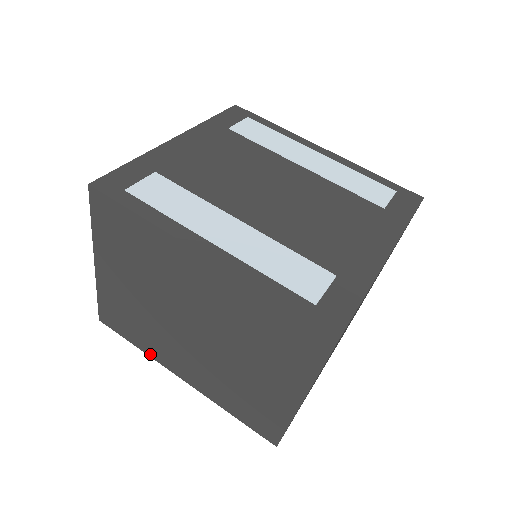
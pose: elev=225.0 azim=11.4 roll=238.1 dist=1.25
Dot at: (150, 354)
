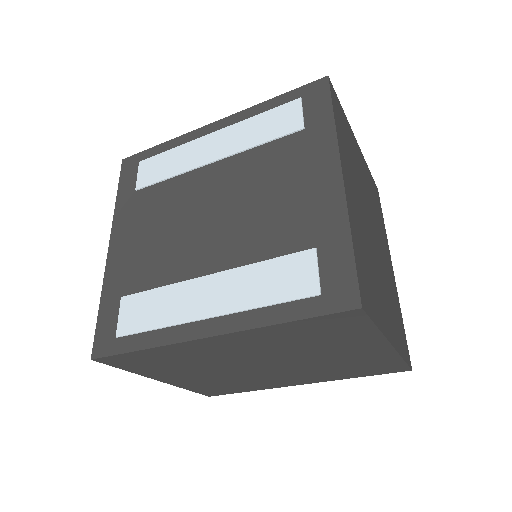
Dot at: (263, 389)
